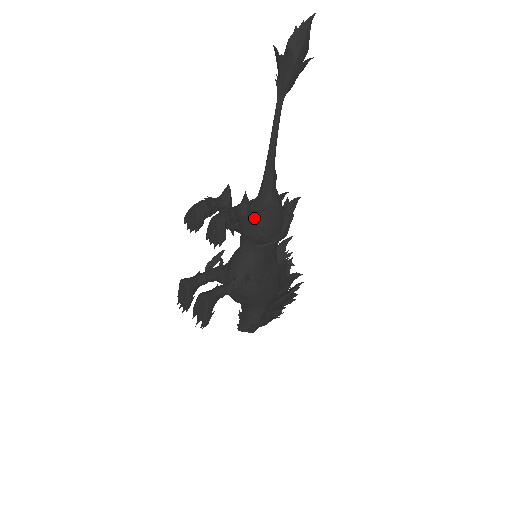
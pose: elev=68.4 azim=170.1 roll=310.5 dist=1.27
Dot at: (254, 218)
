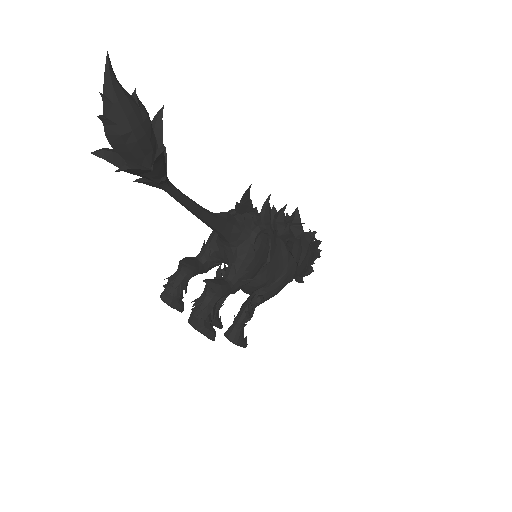
Dot at: (230, 278)
